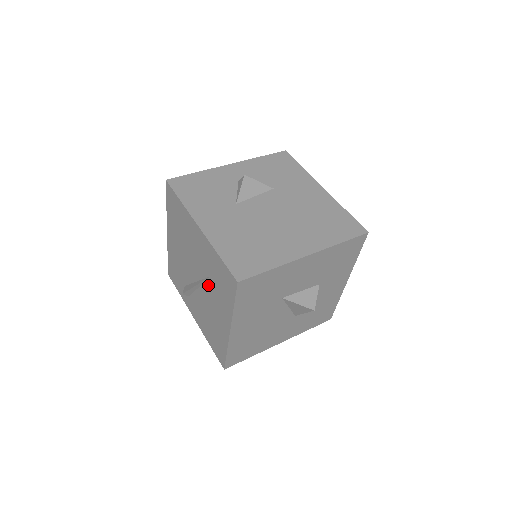
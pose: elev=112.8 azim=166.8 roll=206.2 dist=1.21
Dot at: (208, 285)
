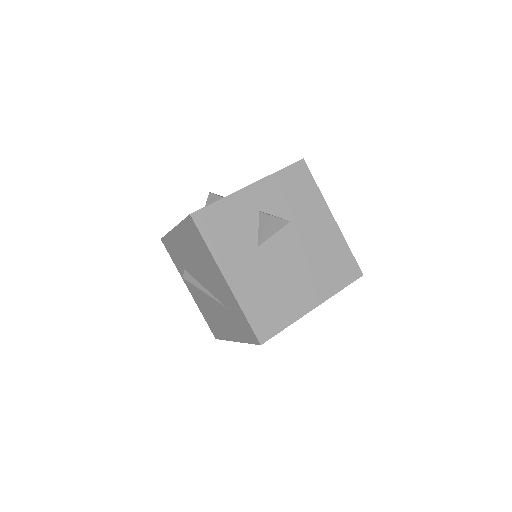
Dot at: (220, 306)
